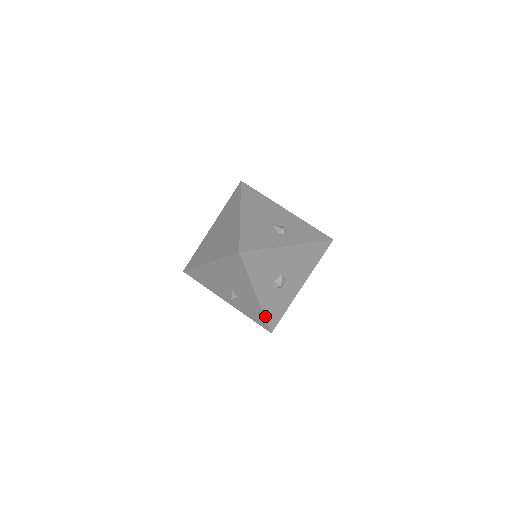
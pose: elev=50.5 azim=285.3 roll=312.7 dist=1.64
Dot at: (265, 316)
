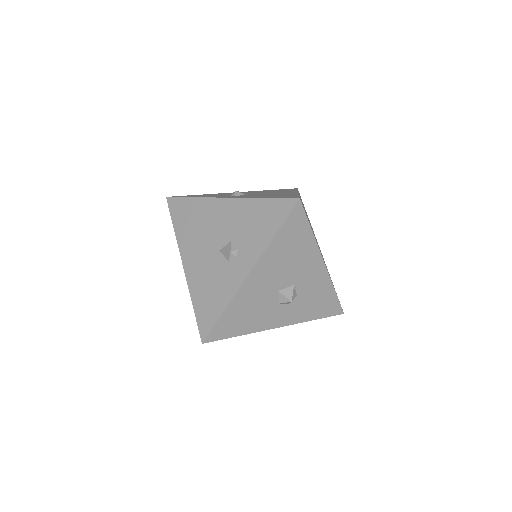
Dot at: (314, 319)
